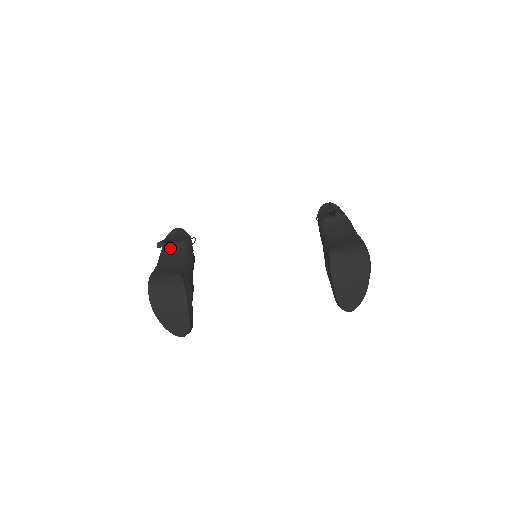
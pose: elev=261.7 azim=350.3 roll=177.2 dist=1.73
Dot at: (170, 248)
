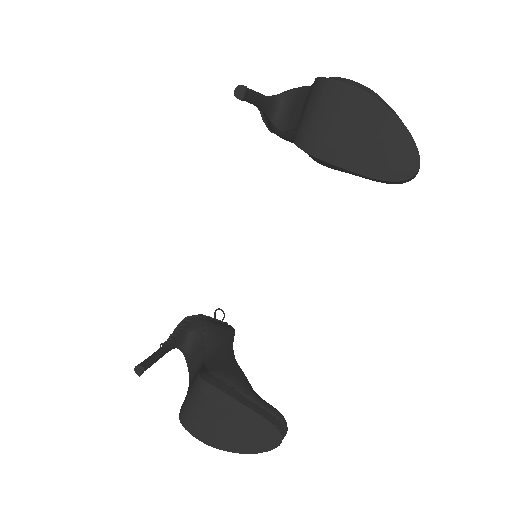
Dot at: (189, 351)
